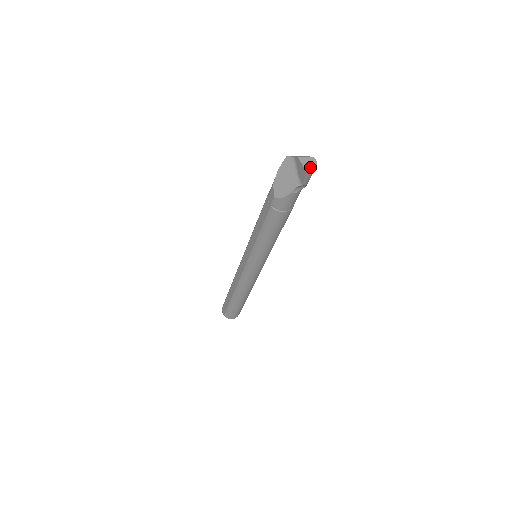
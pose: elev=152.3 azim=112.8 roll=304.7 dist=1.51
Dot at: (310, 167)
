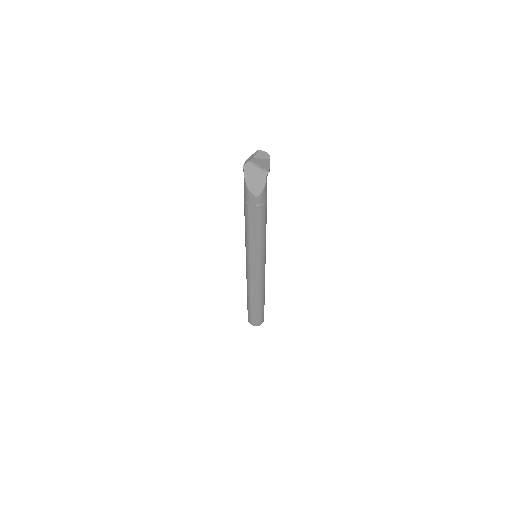
Dot at: (266, 156)
